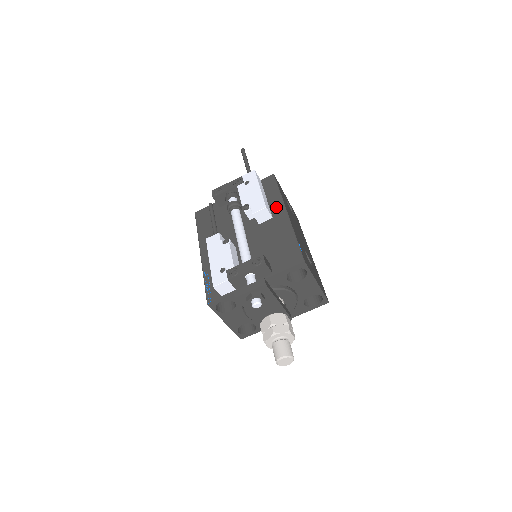
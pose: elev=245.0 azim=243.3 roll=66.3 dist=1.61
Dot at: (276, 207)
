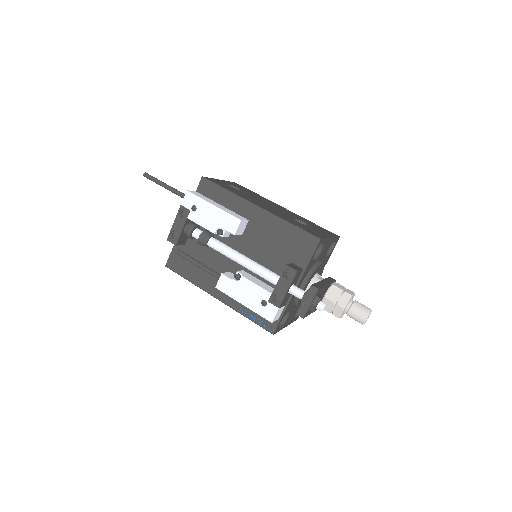
Dot at: (241, 208)
